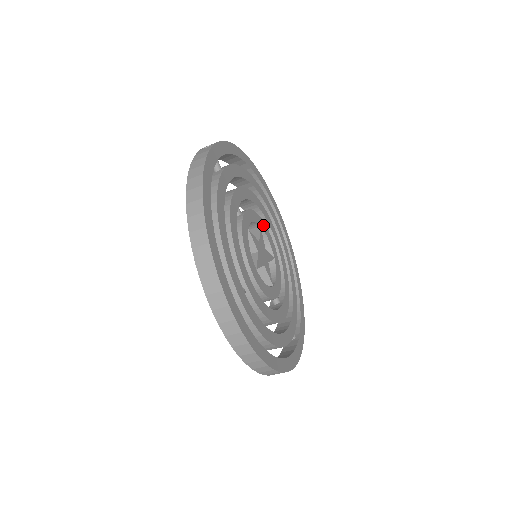
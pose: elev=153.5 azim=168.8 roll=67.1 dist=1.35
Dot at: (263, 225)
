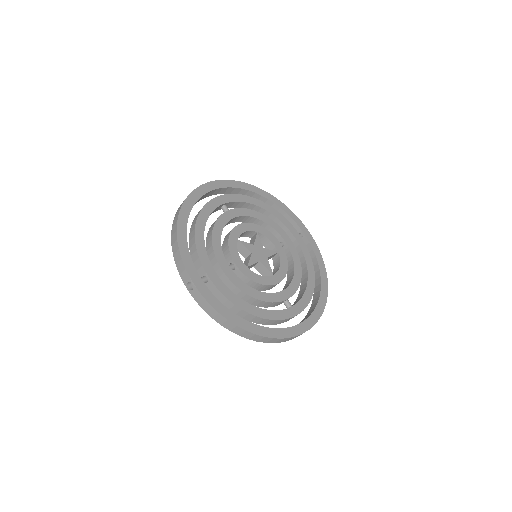
Dot at: (235, 233)
